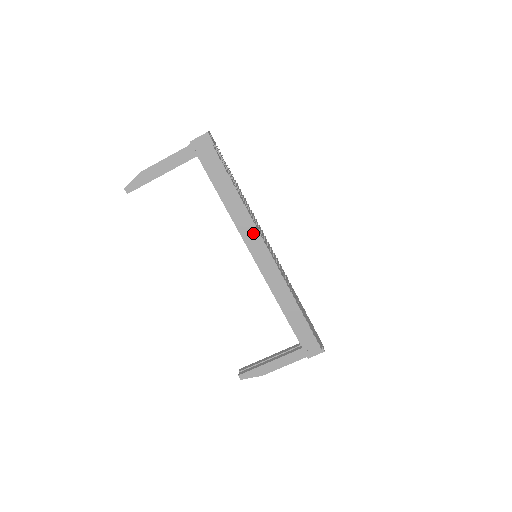
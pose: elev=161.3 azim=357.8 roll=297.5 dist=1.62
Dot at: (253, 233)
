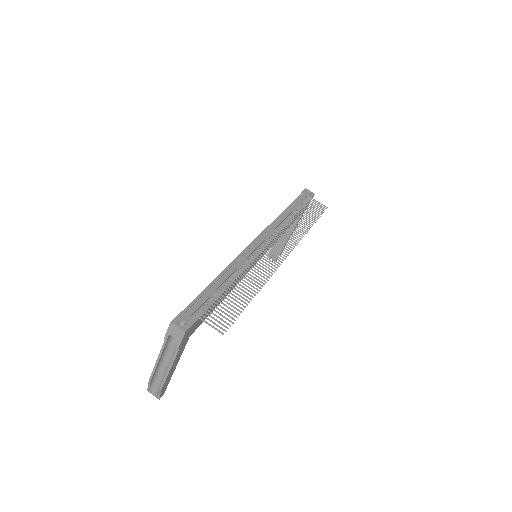
Dot at: occluded
